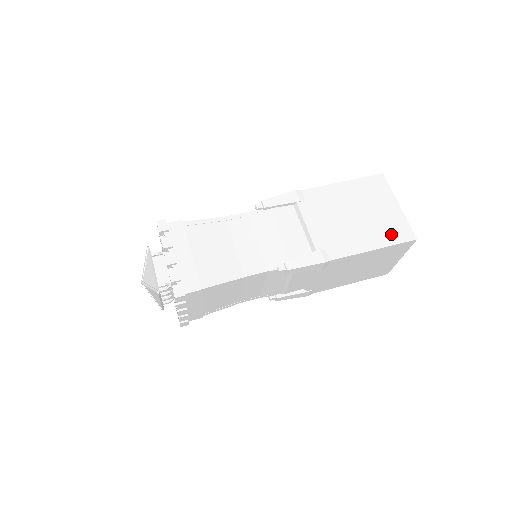
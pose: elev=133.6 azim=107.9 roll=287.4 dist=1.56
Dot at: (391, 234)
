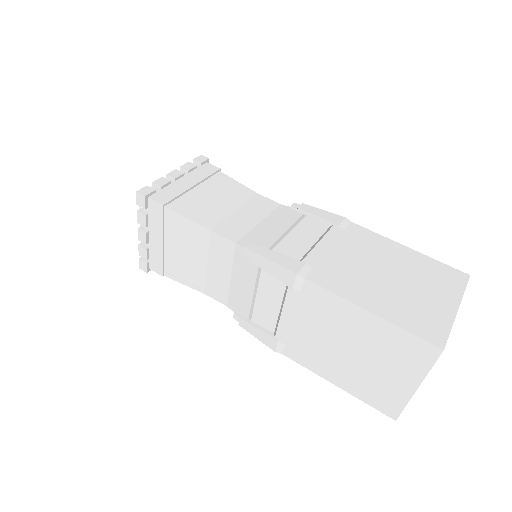
Dot at: (370, 394)
